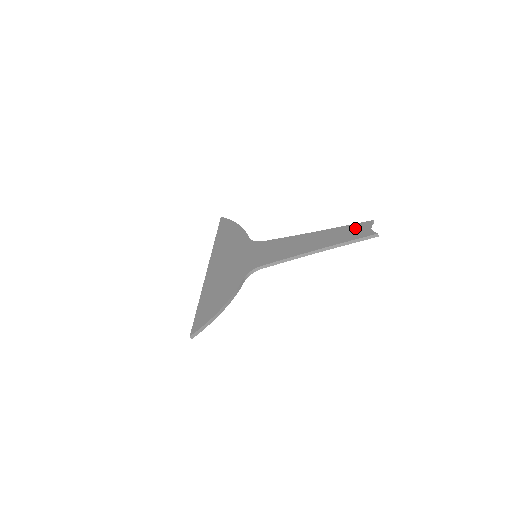
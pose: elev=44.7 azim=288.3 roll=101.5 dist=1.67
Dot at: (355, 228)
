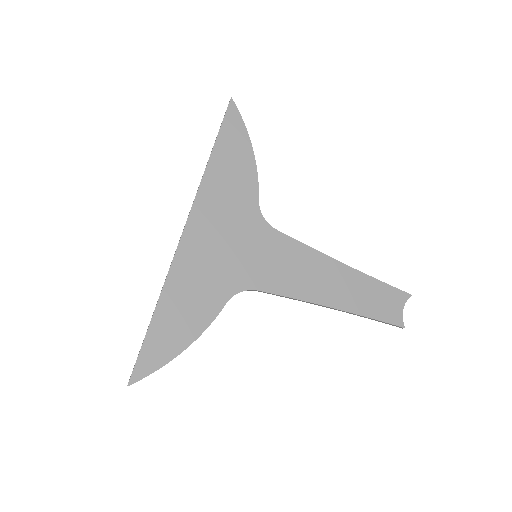
Dot at: (388, 296)
